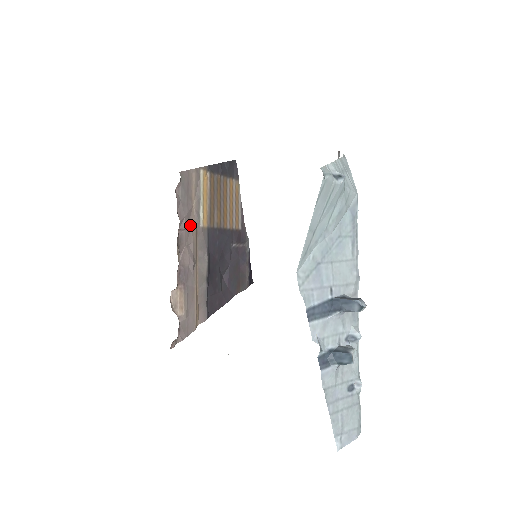
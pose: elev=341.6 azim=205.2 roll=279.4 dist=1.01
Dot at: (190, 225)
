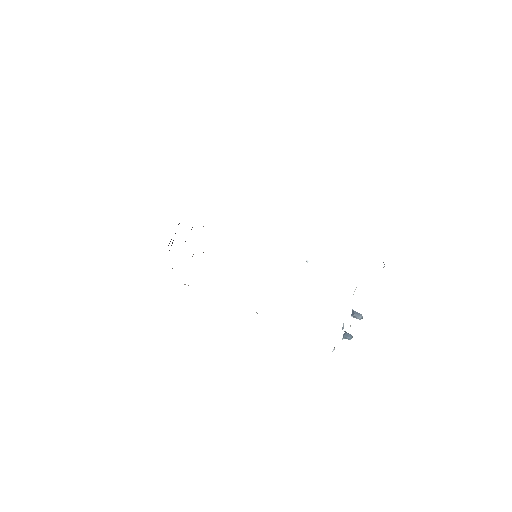
Dot at: occluded
